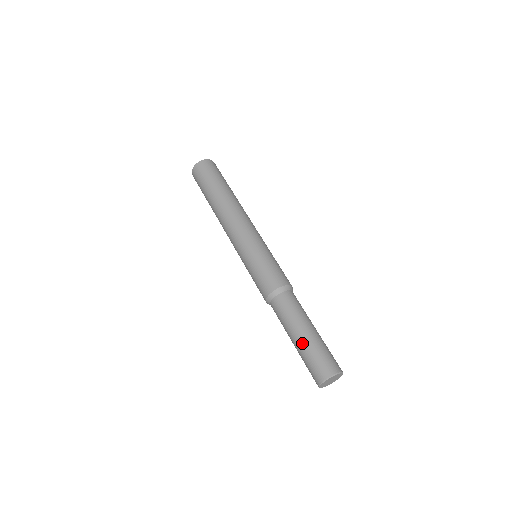
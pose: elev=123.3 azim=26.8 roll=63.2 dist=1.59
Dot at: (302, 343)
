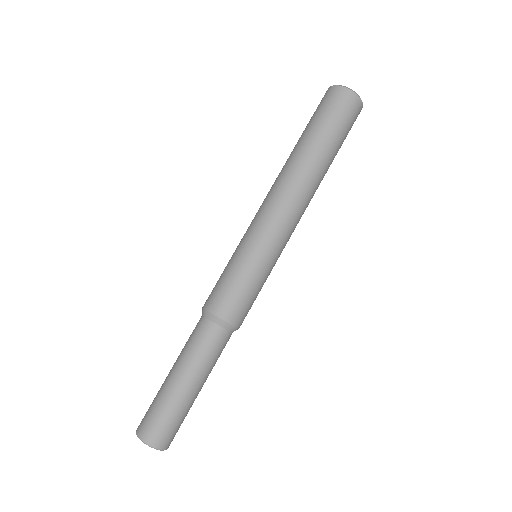
Dot at: (179, 394)
